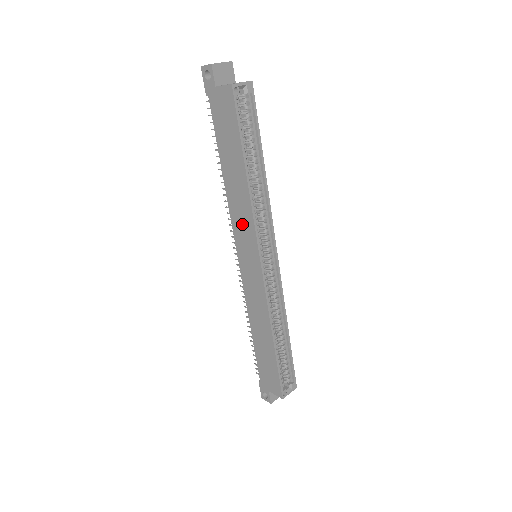
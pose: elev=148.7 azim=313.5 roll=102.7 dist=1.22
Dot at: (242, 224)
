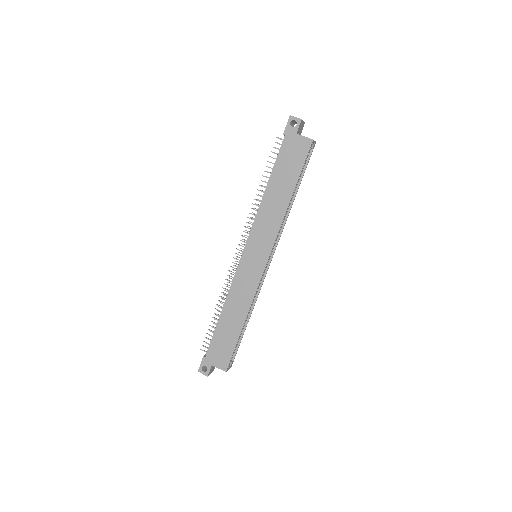
Dot at: (265, 230)
